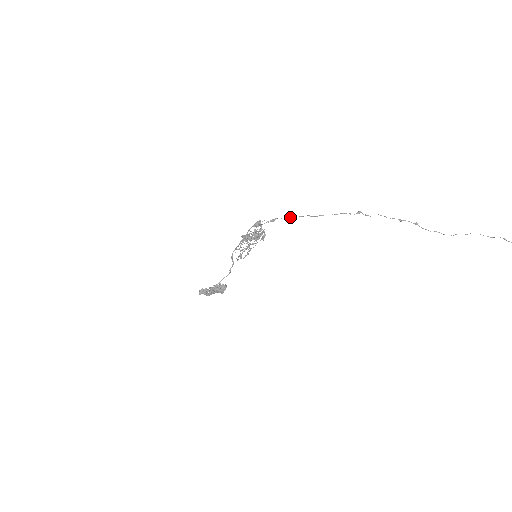
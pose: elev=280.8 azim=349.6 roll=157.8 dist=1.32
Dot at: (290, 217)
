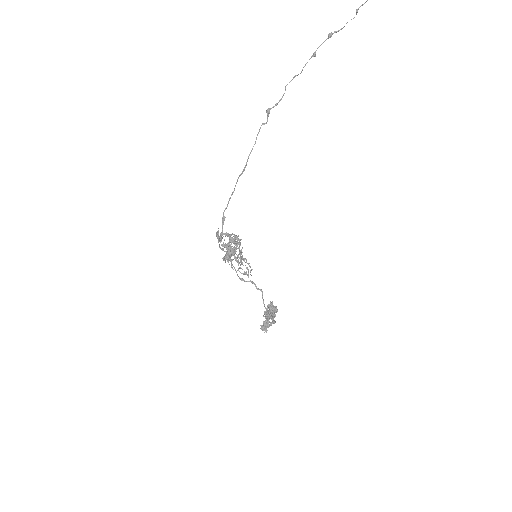
Dot at: (230, 197)
